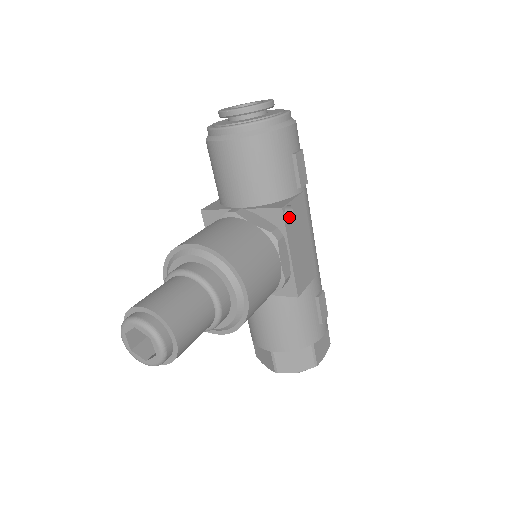
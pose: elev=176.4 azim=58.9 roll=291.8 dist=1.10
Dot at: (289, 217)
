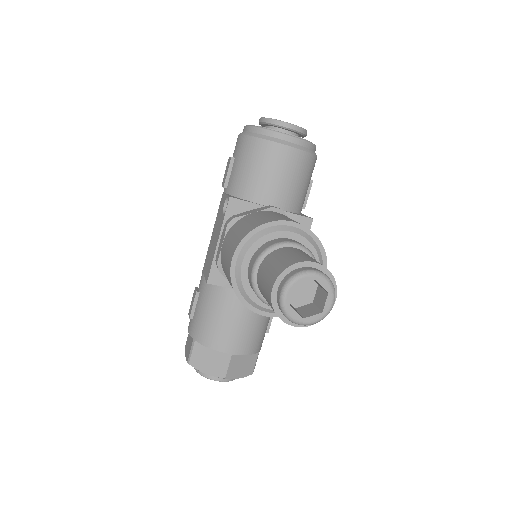
Dot at: occluded
